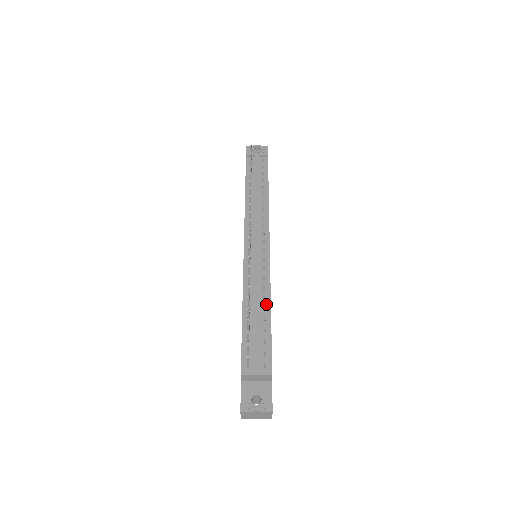
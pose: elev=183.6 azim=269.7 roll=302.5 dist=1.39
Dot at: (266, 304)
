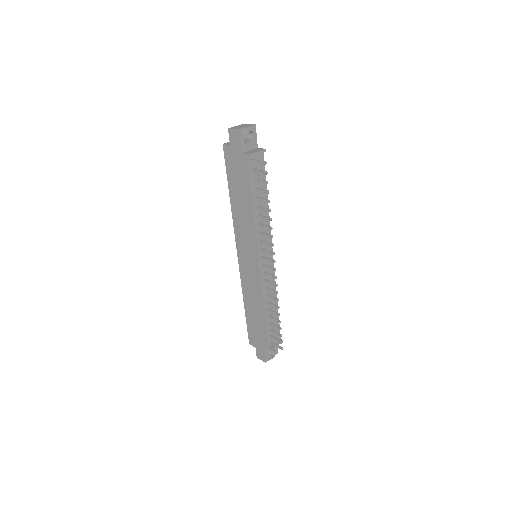
Dot at: (275, 301)
